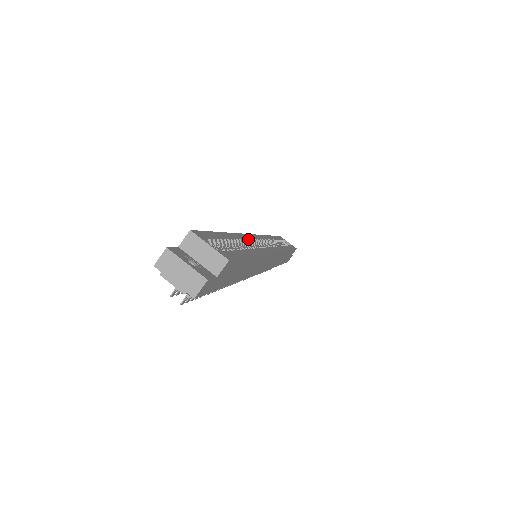
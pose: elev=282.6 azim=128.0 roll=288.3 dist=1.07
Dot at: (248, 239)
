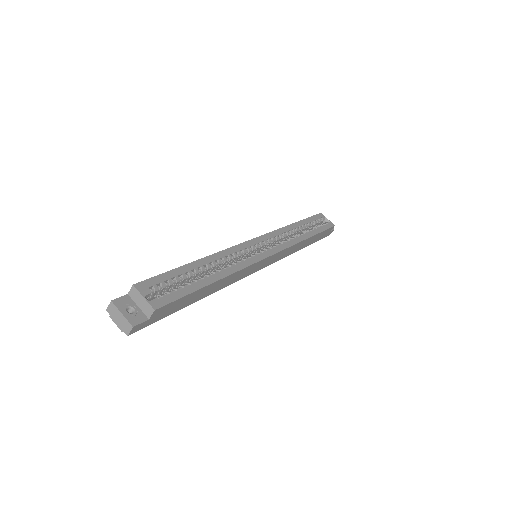
Dot at: (230, 255)
